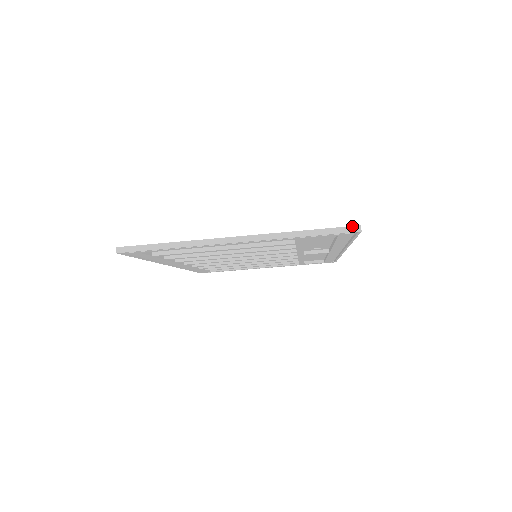
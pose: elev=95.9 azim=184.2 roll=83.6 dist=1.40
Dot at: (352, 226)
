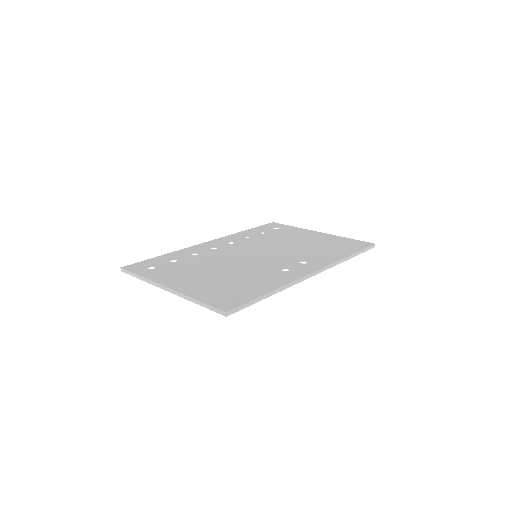
Dot at: (221, 310)
